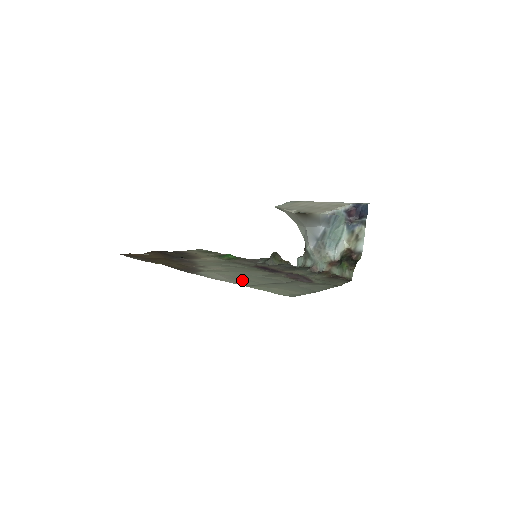
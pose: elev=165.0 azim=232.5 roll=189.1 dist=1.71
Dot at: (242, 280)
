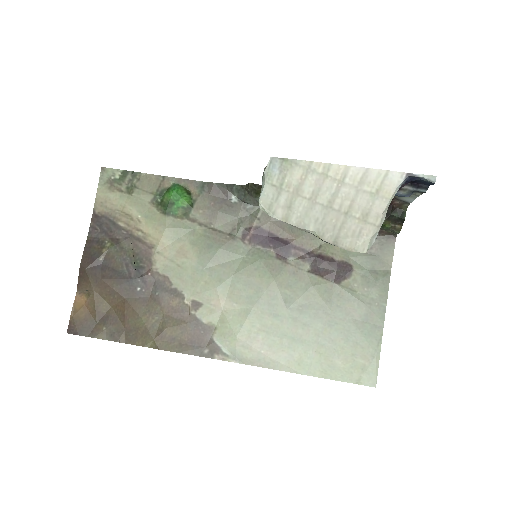
Dot at: (287, 348)
